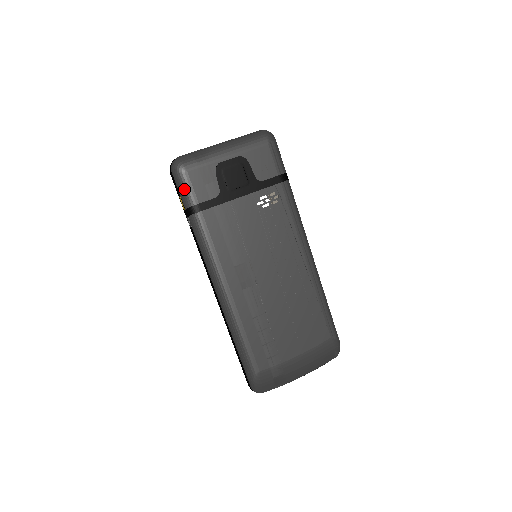
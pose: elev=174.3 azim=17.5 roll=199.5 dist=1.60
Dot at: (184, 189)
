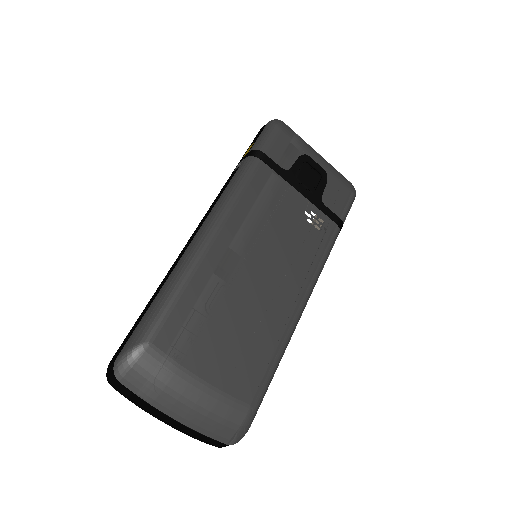
Dot at: (267, 136)
